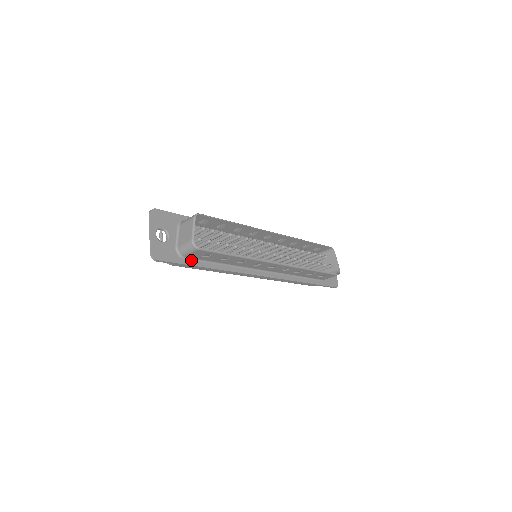
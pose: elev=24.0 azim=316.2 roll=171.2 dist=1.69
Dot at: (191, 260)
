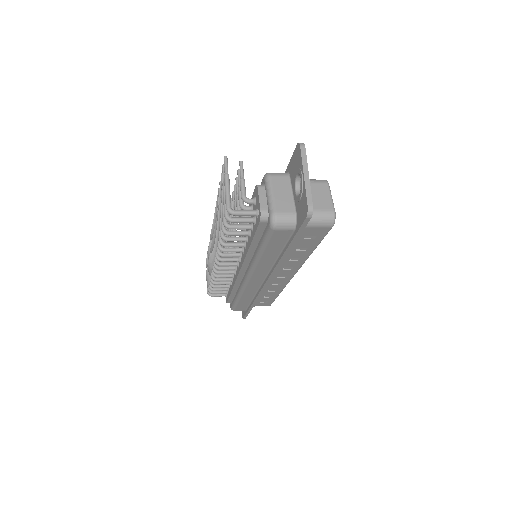
Dot at: occluded
